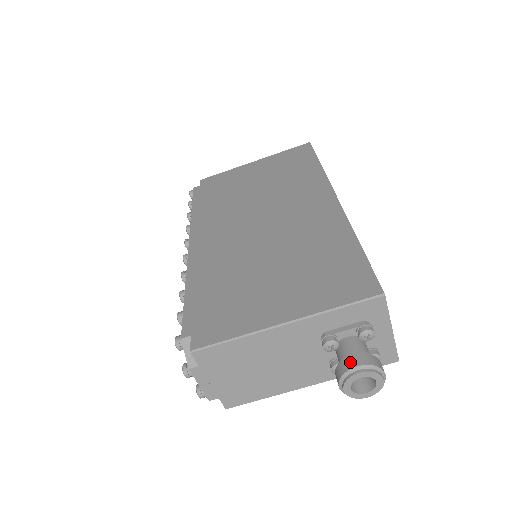
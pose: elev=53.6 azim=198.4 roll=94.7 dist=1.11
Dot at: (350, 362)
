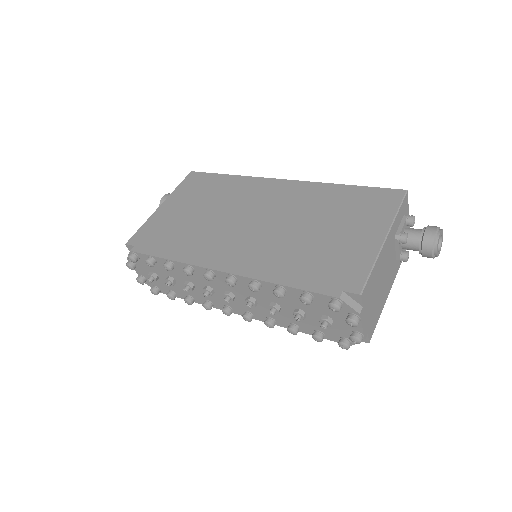
Dot at: (430, 233)
